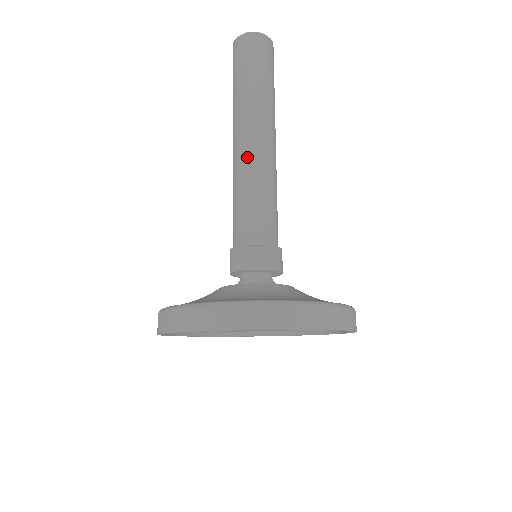
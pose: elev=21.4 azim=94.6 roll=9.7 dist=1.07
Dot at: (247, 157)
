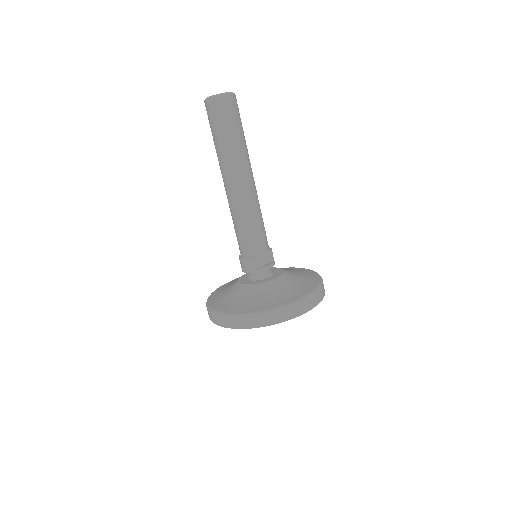
Dot at: (248, 196)
